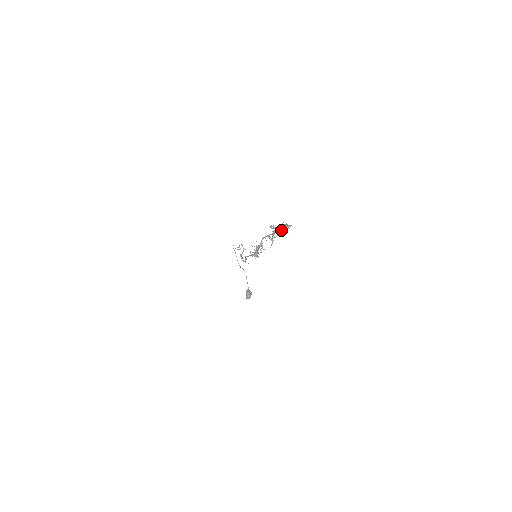
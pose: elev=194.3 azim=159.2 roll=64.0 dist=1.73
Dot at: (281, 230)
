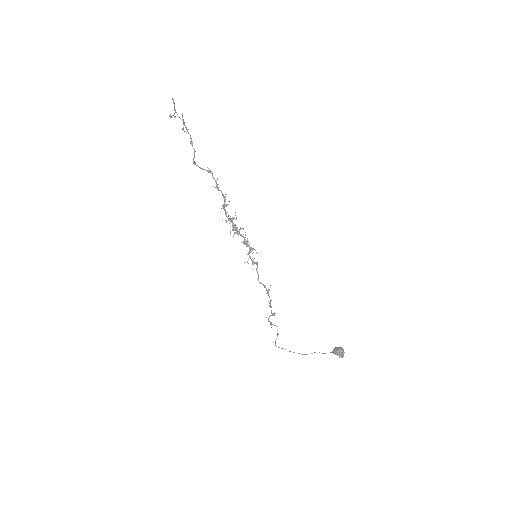
Dot at: (174, 113)
